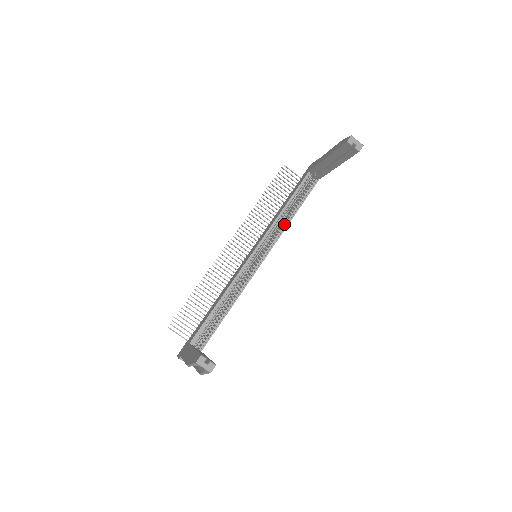
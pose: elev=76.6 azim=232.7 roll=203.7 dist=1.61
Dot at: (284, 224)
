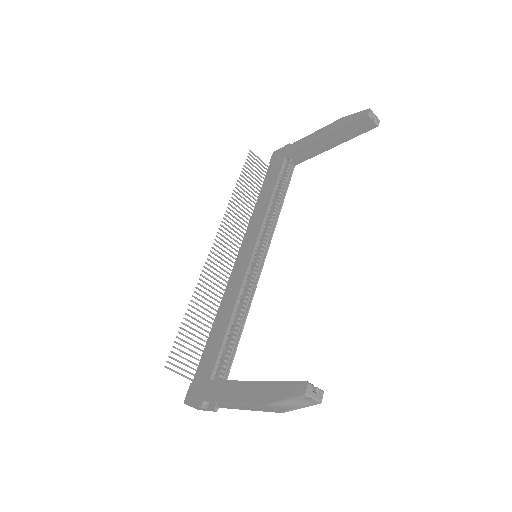
Dot at: (273, 216)
